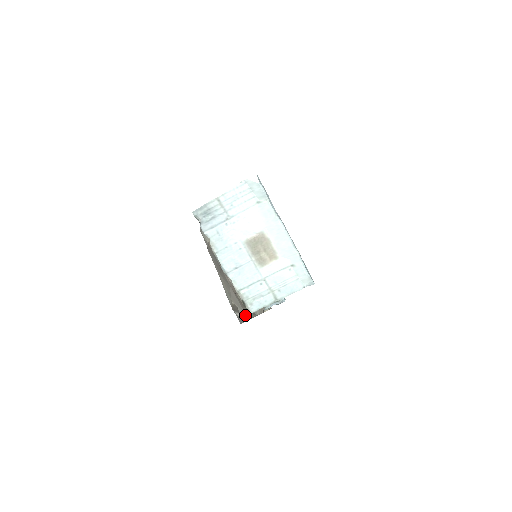
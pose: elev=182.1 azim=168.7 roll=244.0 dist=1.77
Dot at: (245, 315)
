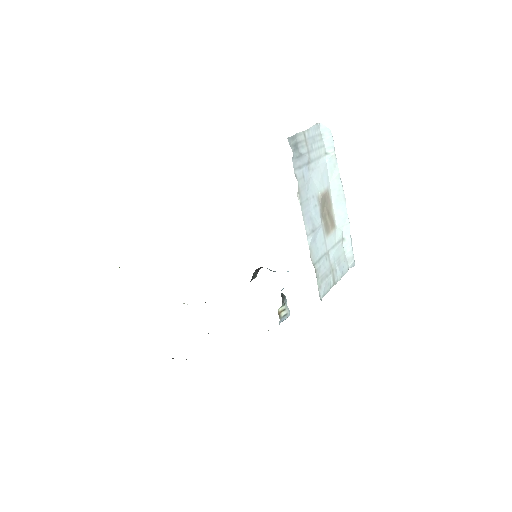
Dot at: occluded
